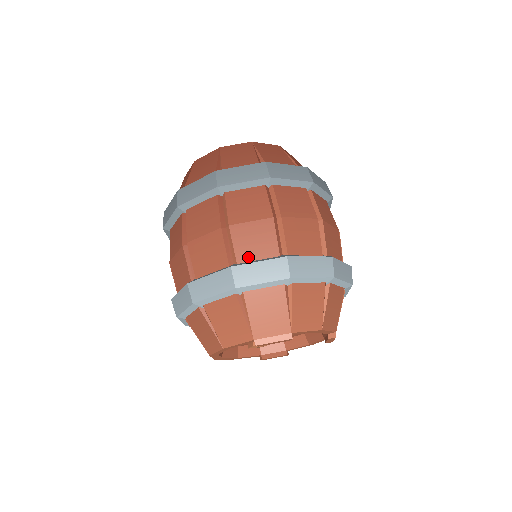
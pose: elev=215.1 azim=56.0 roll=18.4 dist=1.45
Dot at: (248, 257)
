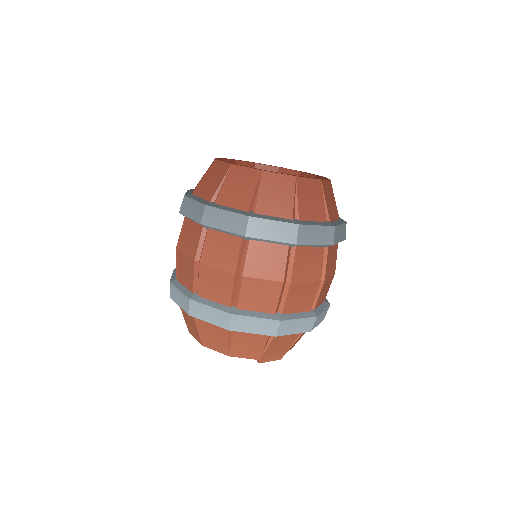
Dot at: (291, 310)
